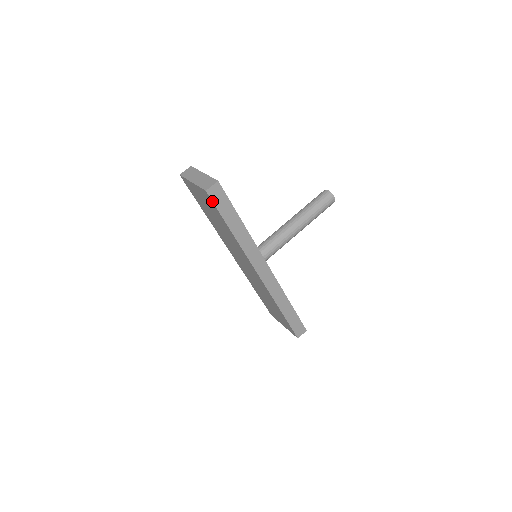
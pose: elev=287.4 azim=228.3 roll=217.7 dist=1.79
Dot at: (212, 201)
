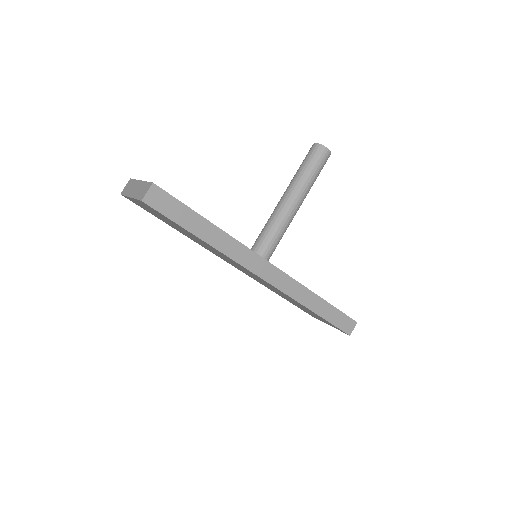
Dot at: (156, 211)
